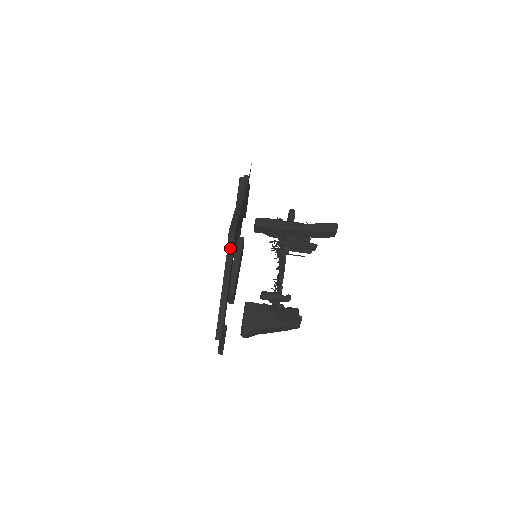
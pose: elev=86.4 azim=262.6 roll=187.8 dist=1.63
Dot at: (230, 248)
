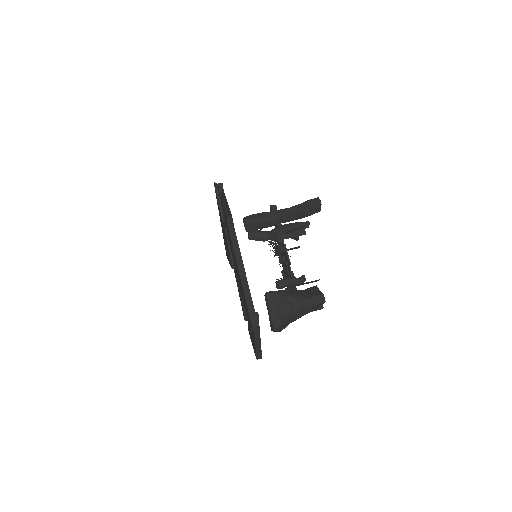
Dot at: (233, 236)
